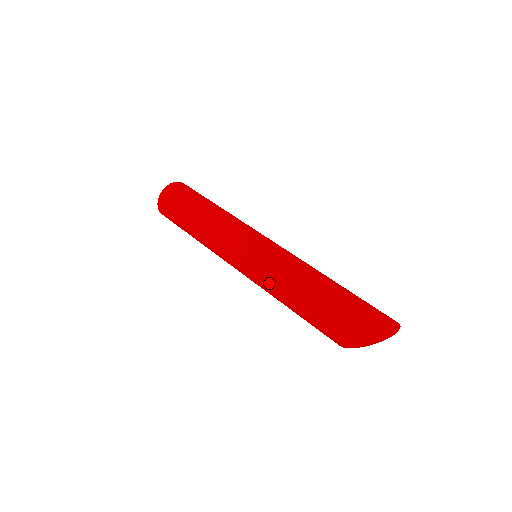
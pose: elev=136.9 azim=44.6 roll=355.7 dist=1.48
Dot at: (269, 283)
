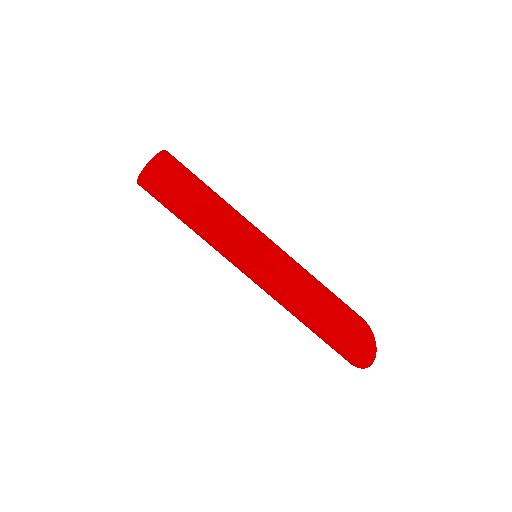
Dot at: occluded
